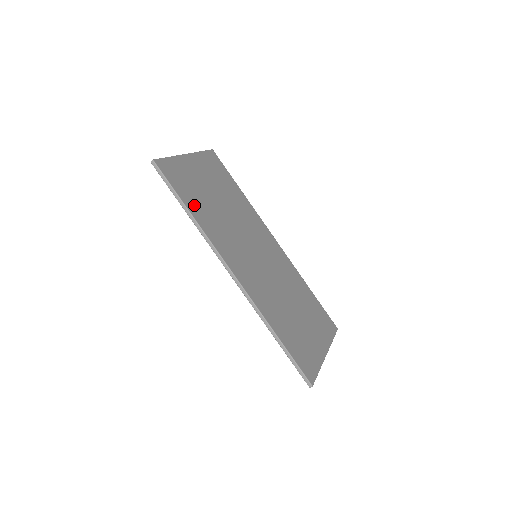
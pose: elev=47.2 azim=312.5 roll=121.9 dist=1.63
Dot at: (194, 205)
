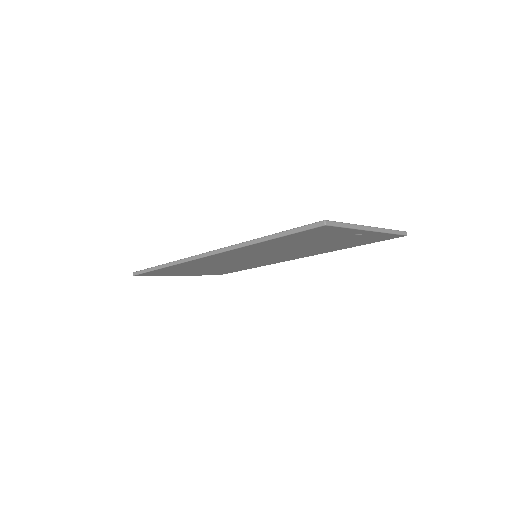
Dot at: occluded
